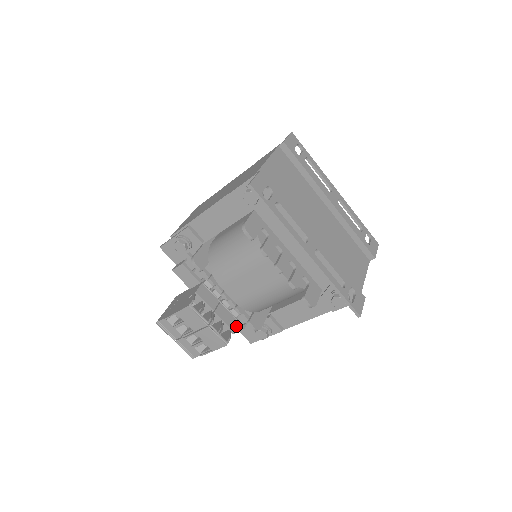
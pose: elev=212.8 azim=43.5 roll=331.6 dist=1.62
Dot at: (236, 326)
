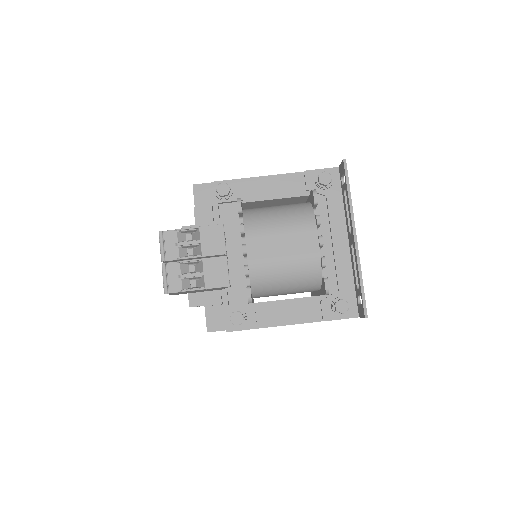
Dot at: (216, 297)
